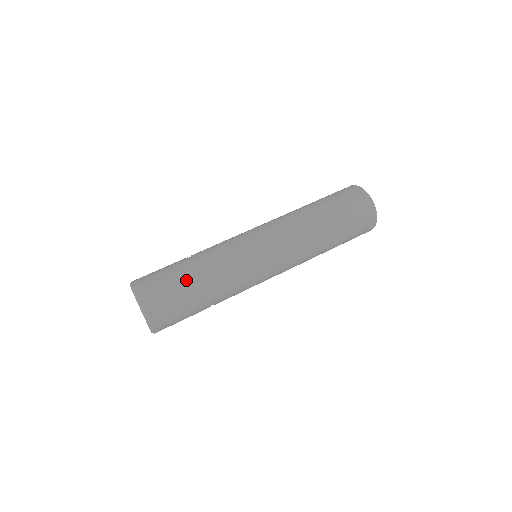
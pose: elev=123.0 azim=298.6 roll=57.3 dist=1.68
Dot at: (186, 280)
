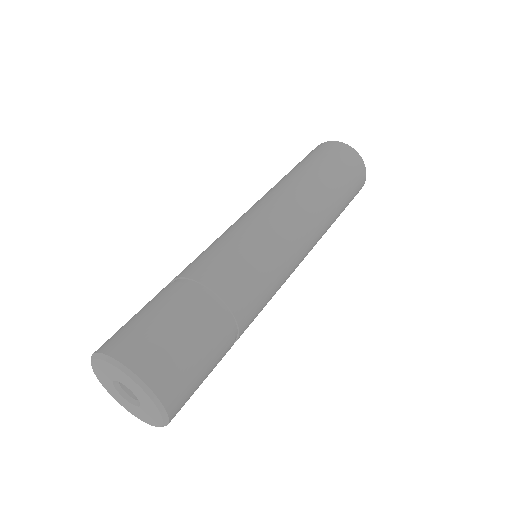
Dot at: (197, 314)
